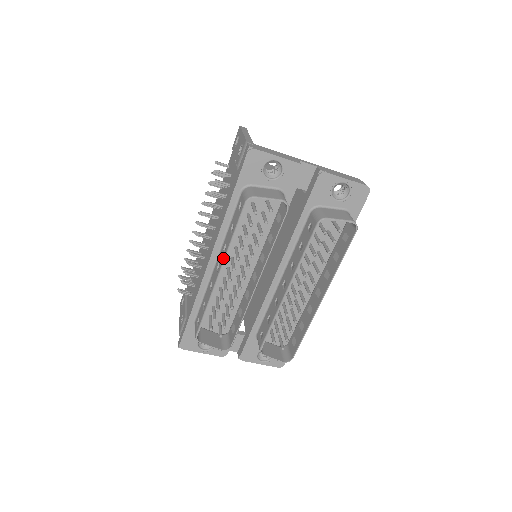
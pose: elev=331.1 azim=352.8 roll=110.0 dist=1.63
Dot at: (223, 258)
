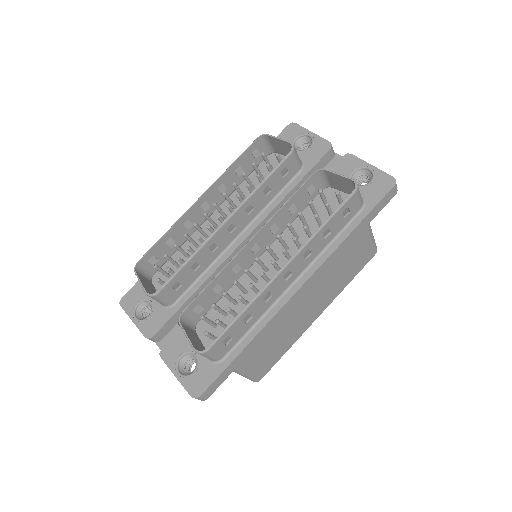
Dot at: (212, 186)
